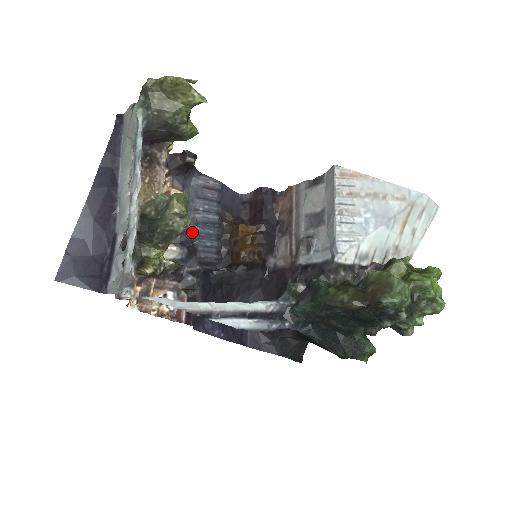
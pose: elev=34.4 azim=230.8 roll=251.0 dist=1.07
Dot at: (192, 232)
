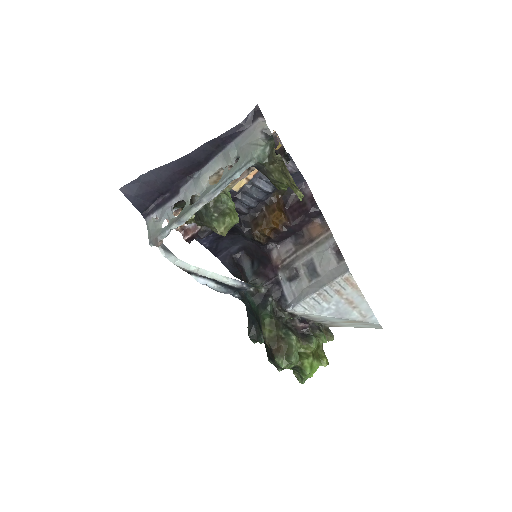
Dot at: (243, 189)
